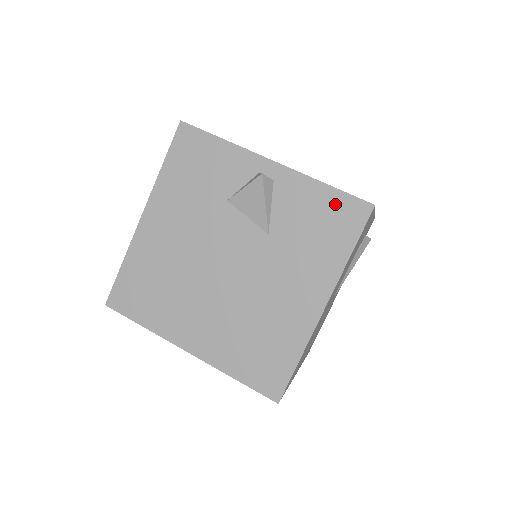
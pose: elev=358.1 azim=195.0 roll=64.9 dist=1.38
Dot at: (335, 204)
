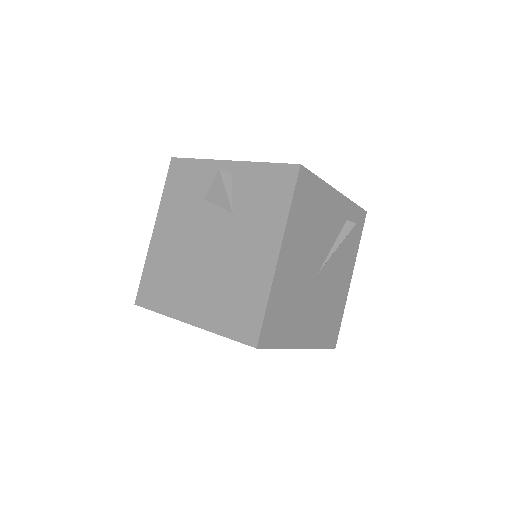
Dot at: (273, 174)
